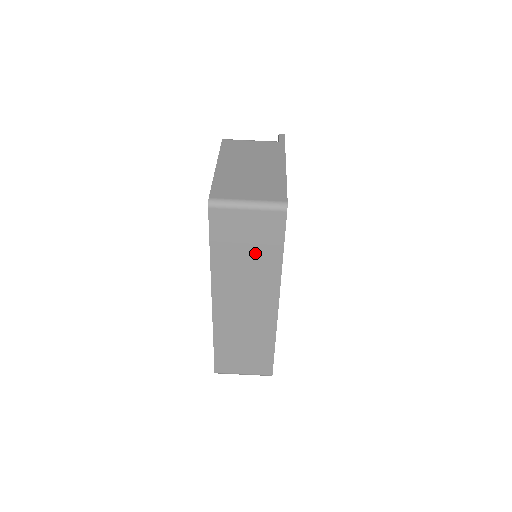
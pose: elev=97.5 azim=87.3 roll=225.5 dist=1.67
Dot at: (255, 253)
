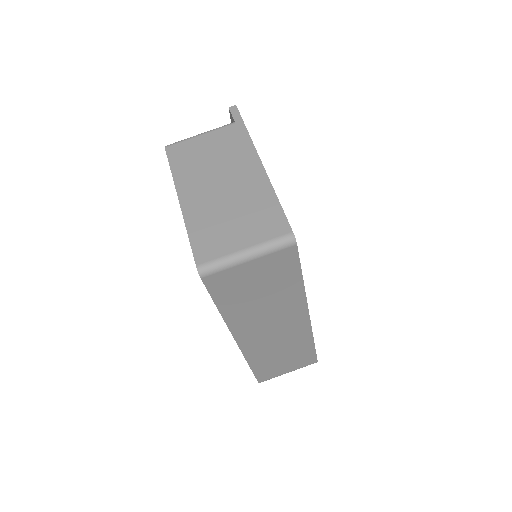
Dot at: (270, 291)
